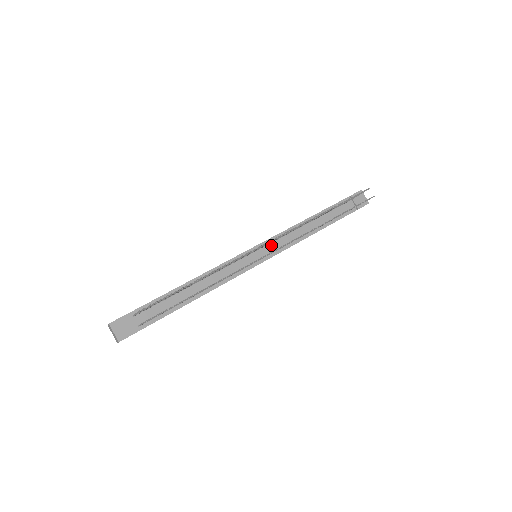
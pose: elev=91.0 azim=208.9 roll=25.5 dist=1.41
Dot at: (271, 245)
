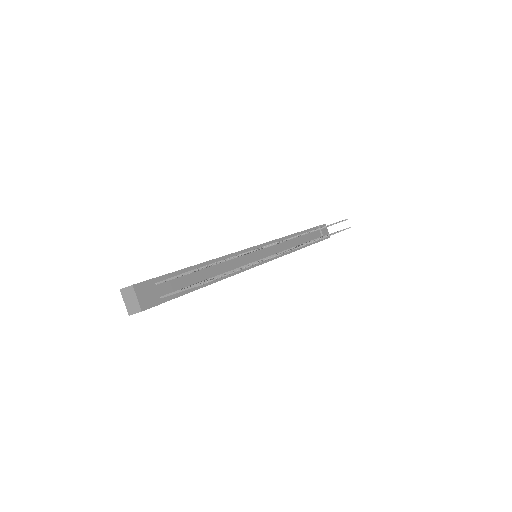
Dot at: (270, 248)
